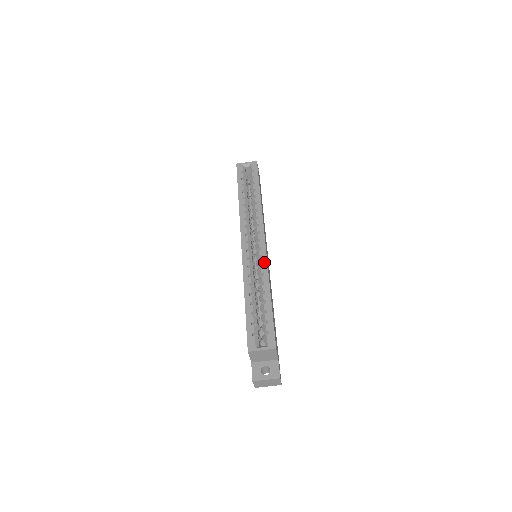
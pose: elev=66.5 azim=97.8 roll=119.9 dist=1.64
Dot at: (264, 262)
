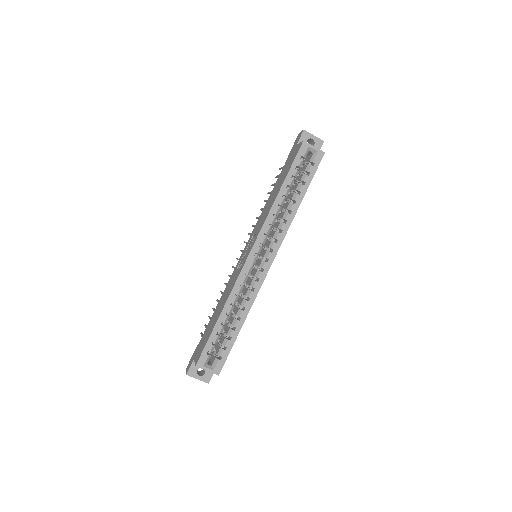
Dot at: (257, 288)
